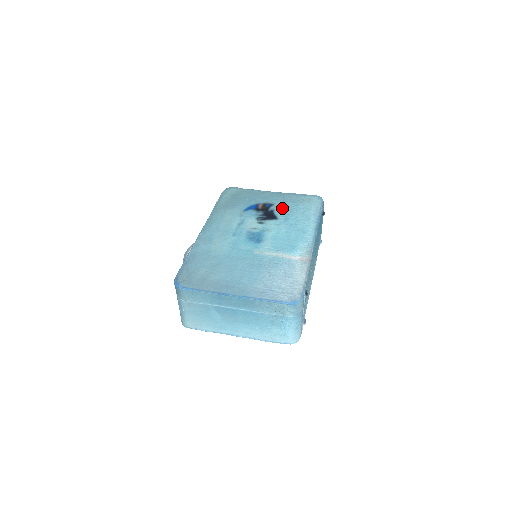
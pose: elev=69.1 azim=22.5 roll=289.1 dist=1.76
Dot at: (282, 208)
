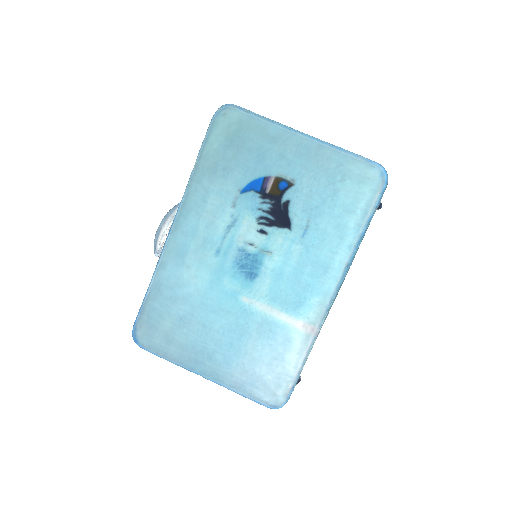
Dot at: (305, 199)
